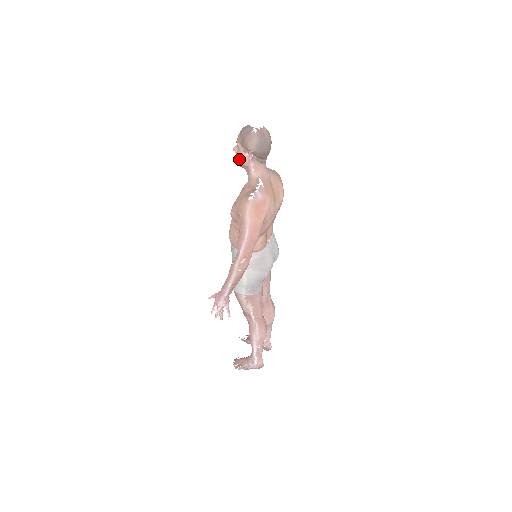
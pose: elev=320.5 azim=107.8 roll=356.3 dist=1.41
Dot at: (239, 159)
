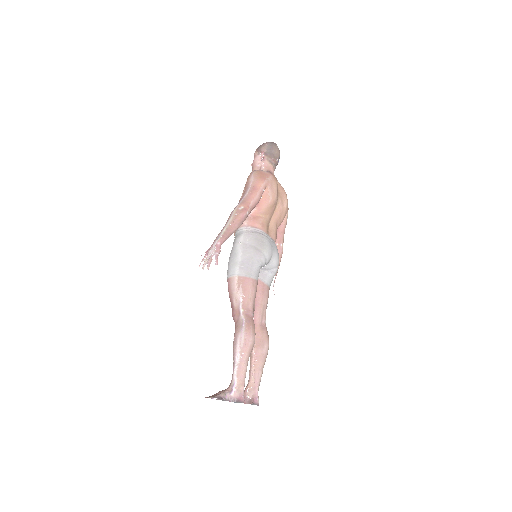
Dot at: (254, 163)
